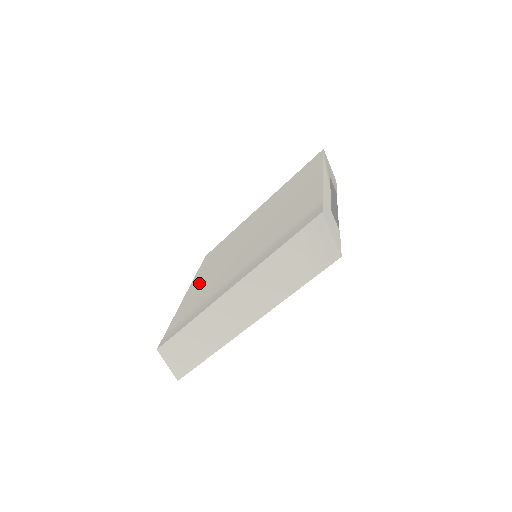
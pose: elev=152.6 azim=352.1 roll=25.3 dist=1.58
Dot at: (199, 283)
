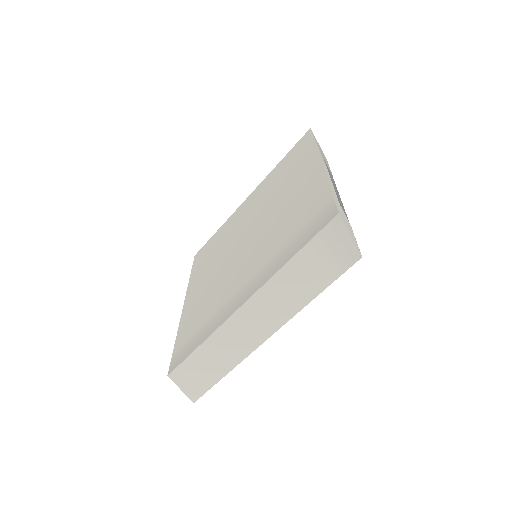
Dot at: (197, 292)
